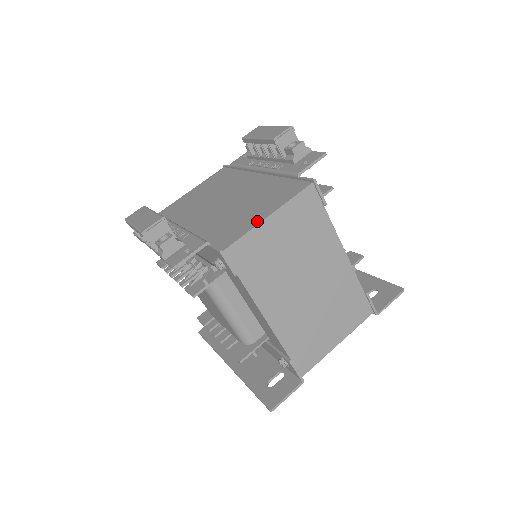
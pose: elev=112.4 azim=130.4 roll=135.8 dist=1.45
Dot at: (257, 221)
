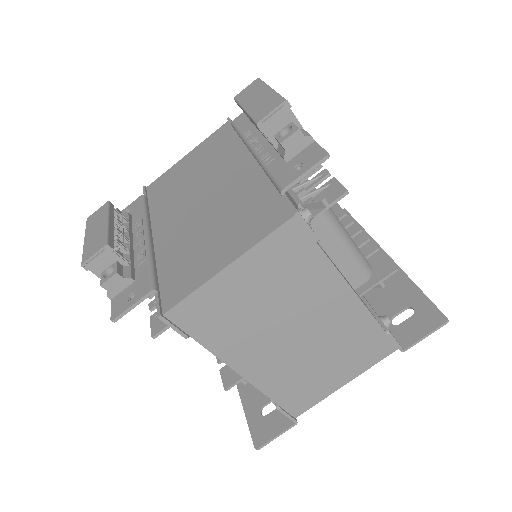
Dot at: (212, 271)
